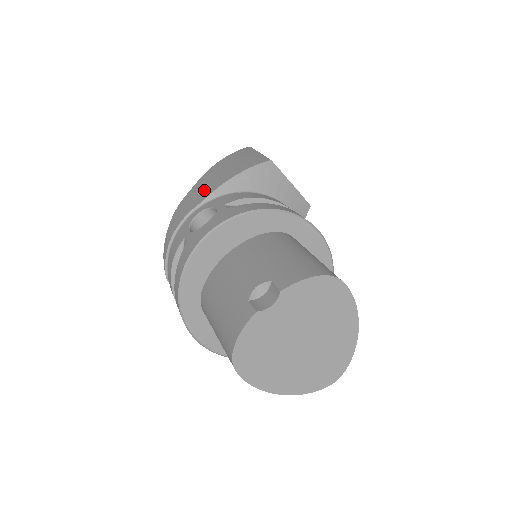
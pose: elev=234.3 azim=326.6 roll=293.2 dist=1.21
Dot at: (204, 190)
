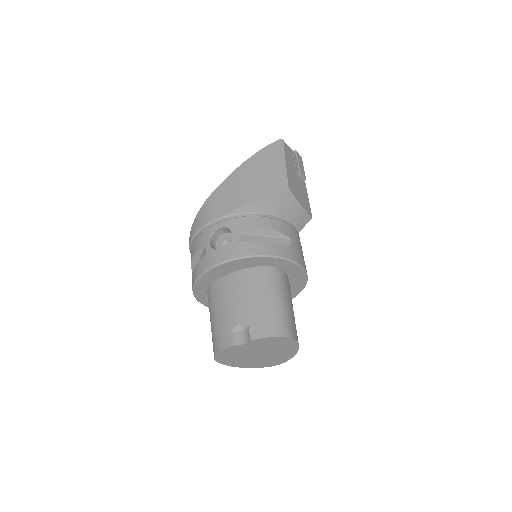
Dot at: (229, 199)
